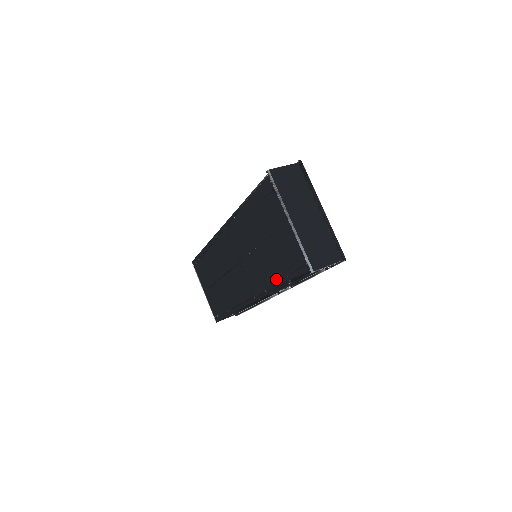
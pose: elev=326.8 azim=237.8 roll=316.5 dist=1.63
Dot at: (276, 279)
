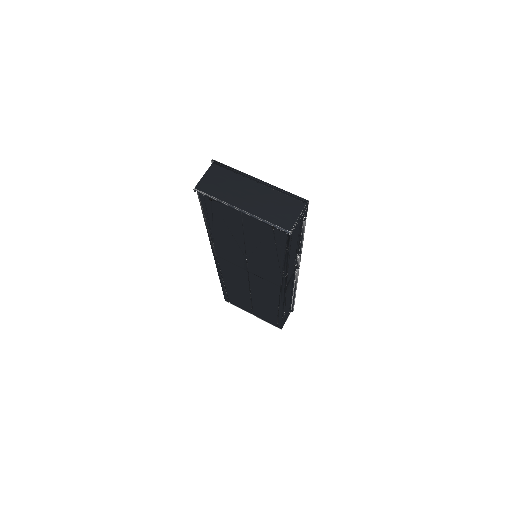
Dot at: (278, 261)
